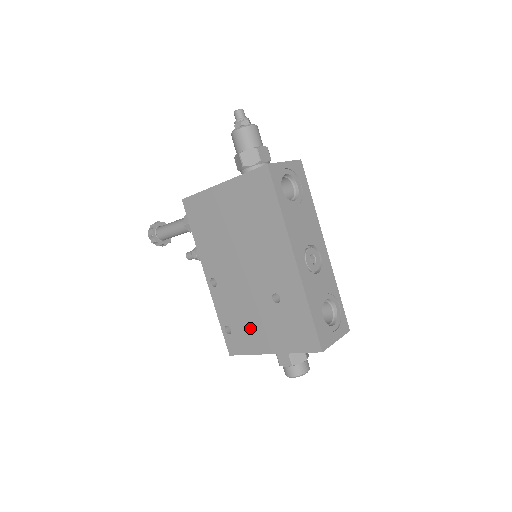
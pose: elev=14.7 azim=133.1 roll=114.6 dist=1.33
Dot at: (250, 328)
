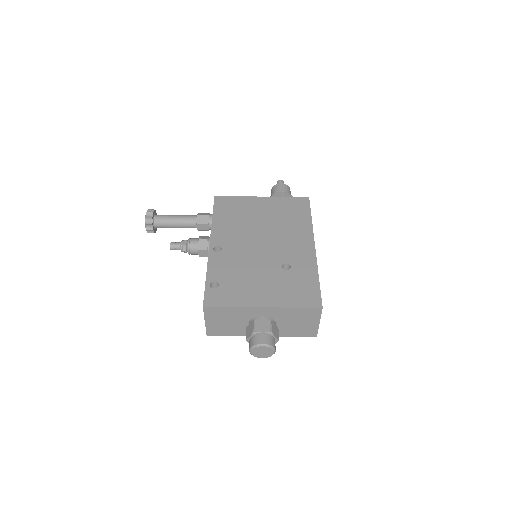
Dot at: (245, 285)
